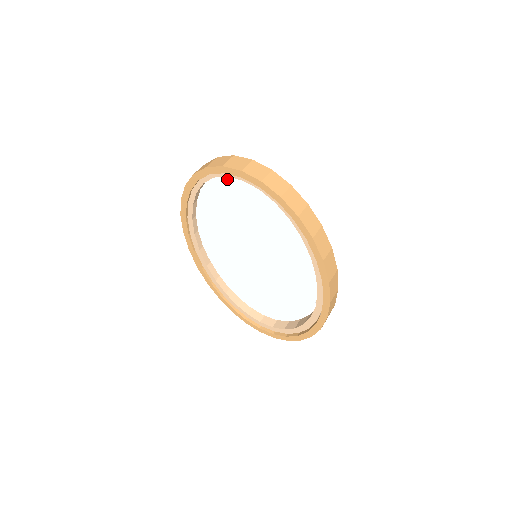
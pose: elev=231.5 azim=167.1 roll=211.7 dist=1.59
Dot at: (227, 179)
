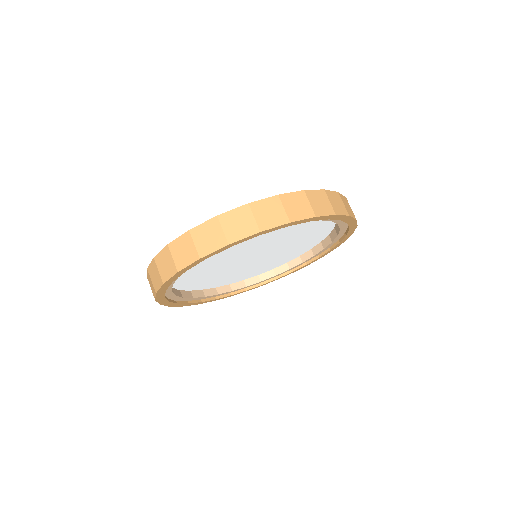
Dot at: occluded
